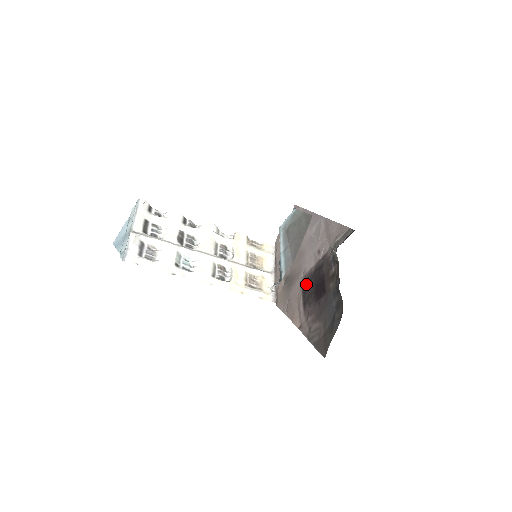
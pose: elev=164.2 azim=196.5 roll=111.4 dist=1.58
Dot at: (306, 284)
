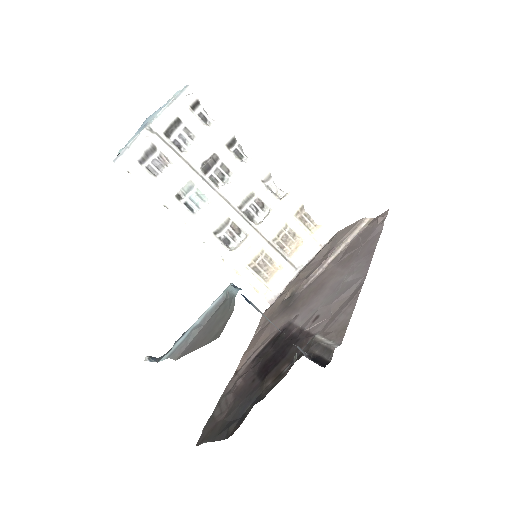
Dot at: (278, 336)
